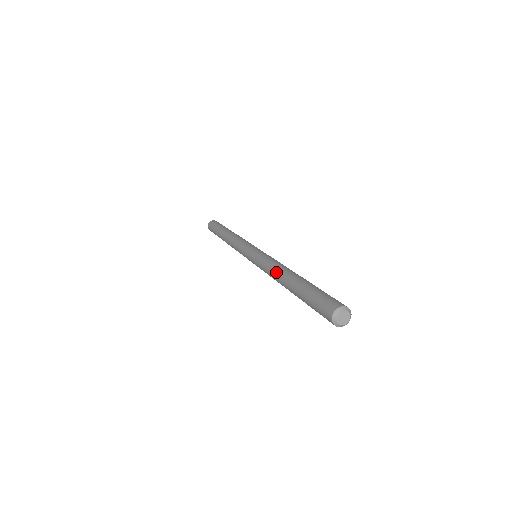
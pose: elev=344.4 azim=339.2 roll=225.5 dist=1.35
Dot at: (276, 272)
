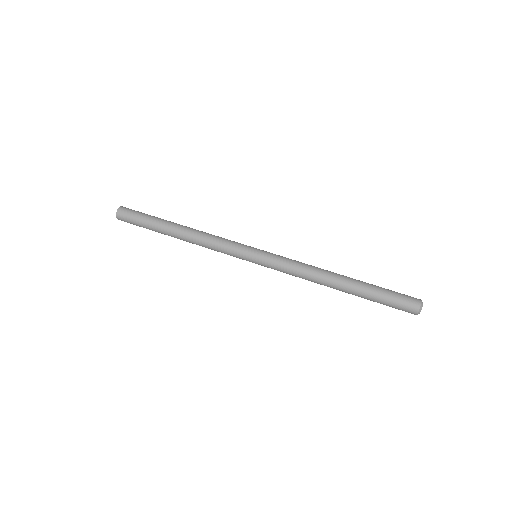
Dot at: occluded
